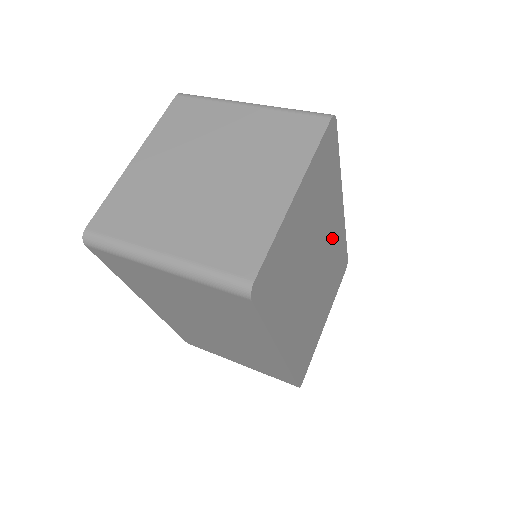
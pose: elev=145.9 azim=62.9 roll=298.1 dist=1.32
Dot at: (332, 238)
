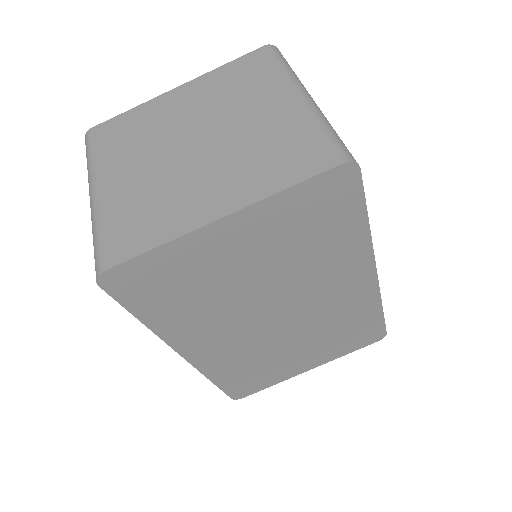
Dot at: (337, 297)
